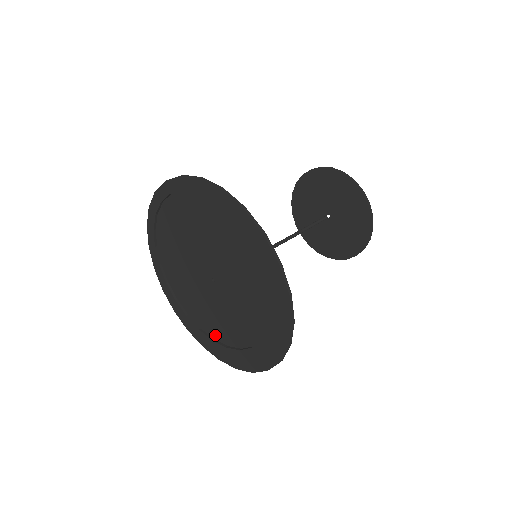
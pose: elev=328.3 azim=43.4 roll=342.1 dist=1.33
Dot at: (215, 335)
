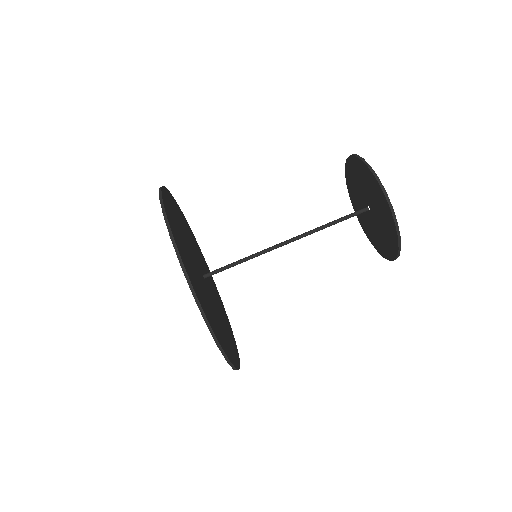
Dot at: (198, 251)
